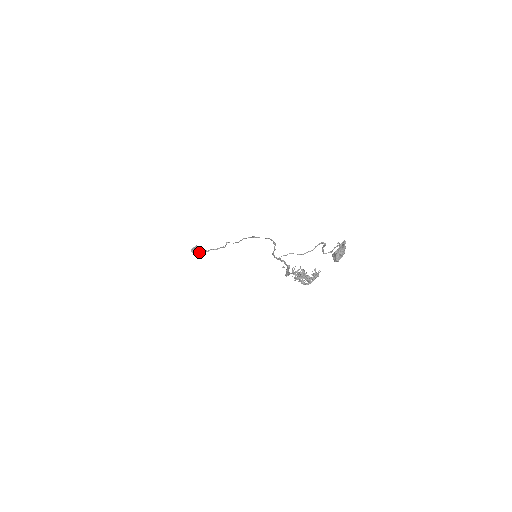
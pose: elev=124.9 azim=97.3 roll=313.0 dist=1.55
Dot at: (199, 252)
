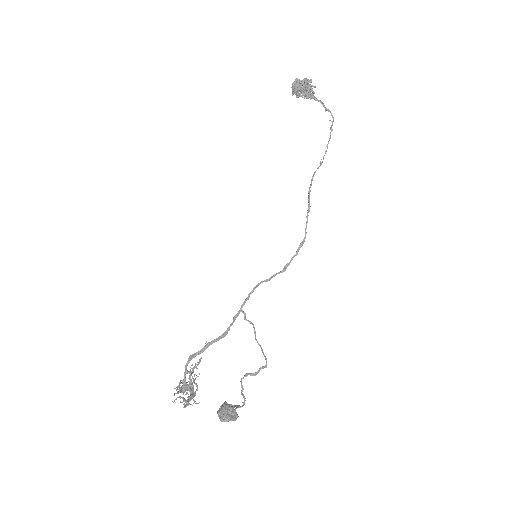
Dot at: (302, 92)
